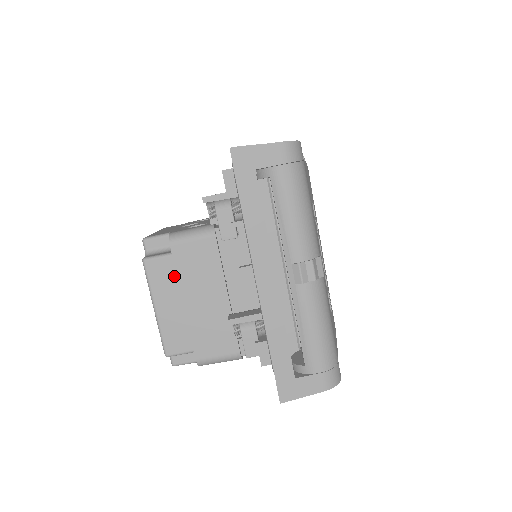
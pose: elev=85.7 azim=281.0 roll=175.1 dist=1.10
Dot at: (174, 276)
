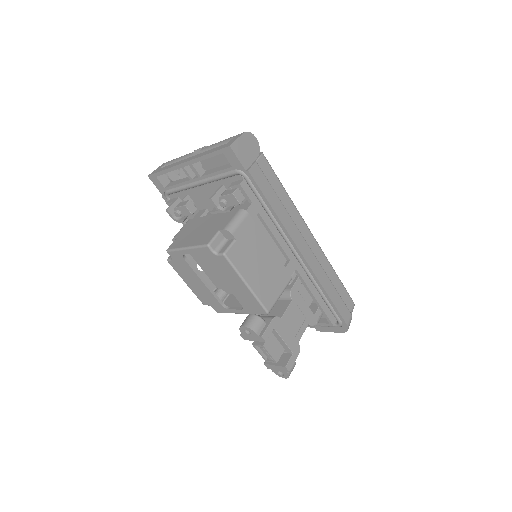
Dot at: (184, 237)
